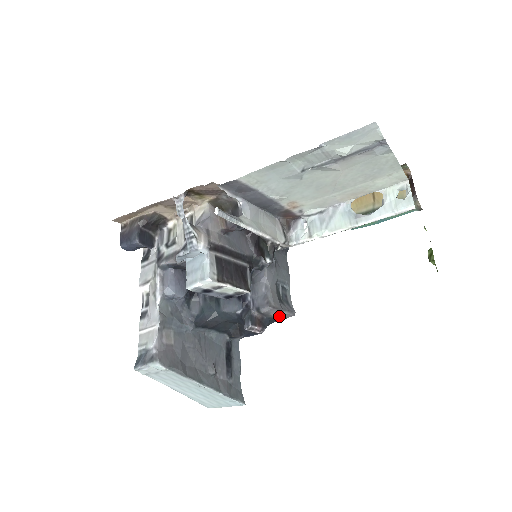
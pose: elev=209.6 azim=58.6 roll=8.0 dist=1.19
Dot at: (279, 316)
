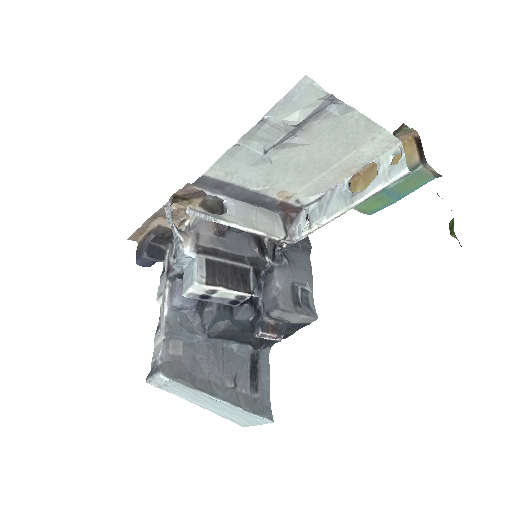
Dot at: (298, 321)
